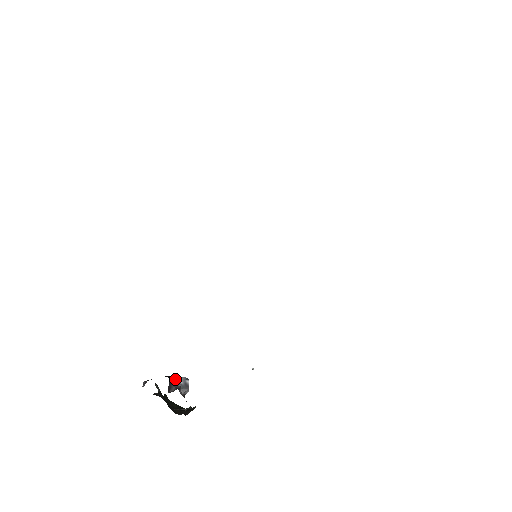
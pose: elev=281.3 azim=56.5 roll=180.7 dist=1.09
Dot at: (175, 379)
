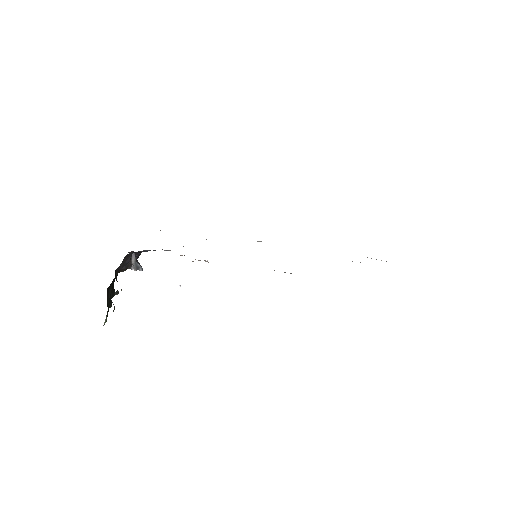
Dot at: (138, 263)
